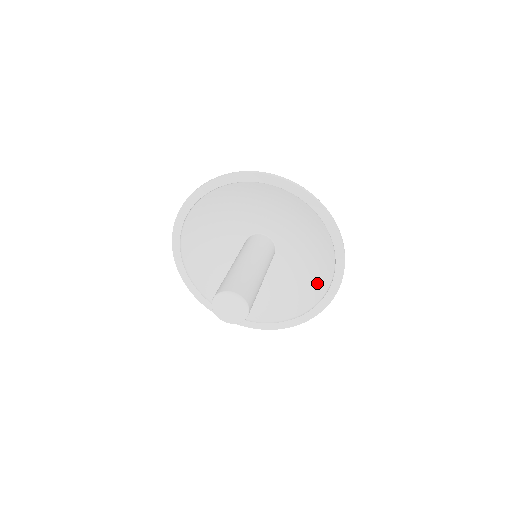
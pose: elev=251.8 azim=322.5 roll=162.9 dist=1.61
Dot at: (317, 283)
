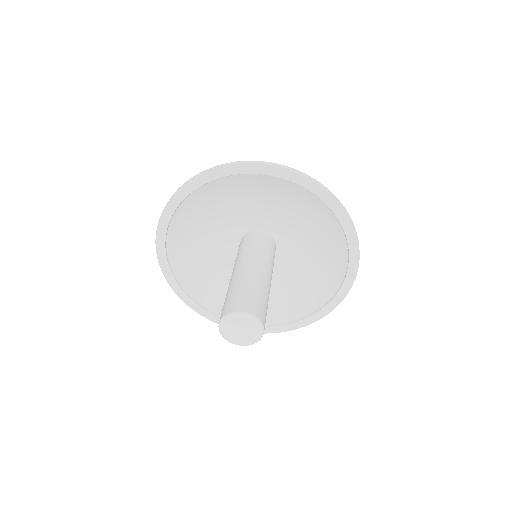
Dot at: (328, 228)
